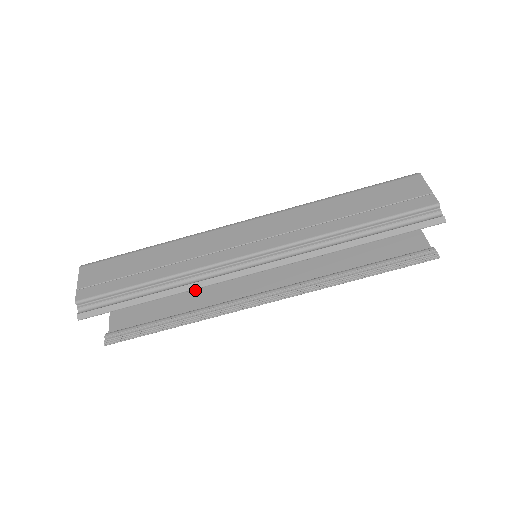
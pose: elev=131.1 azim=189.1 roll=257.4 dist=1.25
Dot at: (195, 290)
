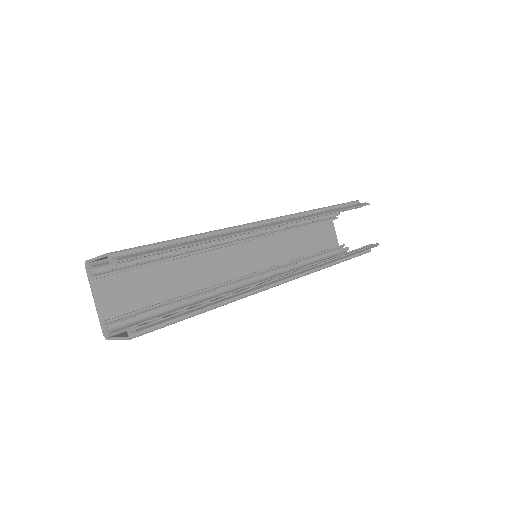
Dot at: occluded
